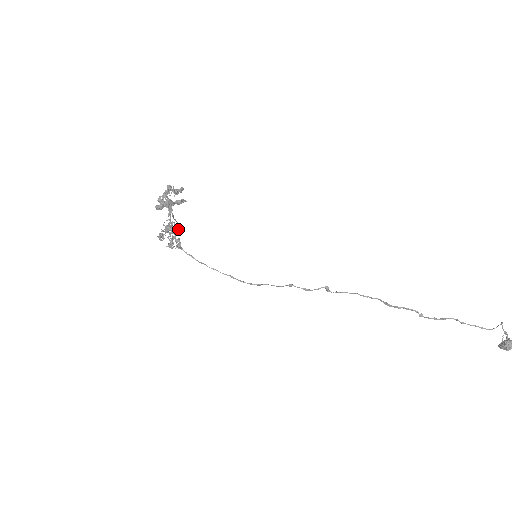
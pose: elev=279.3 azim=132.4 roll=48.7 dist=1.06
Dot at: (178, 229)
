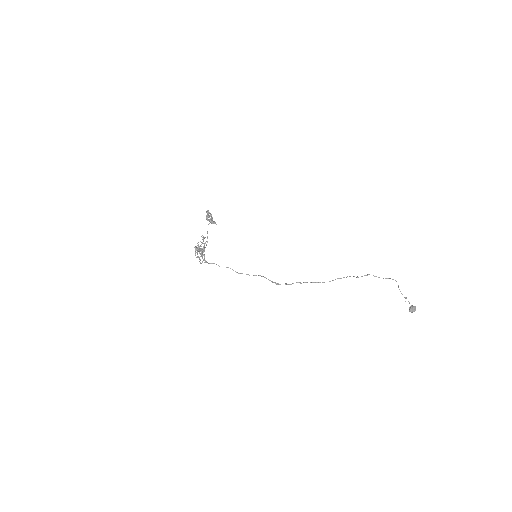
Dot at: (203, 255)
